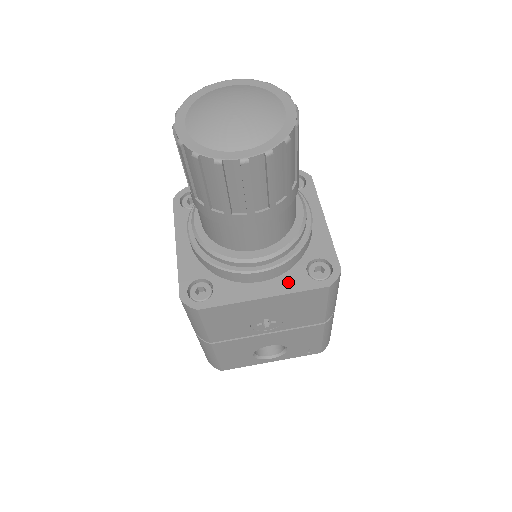
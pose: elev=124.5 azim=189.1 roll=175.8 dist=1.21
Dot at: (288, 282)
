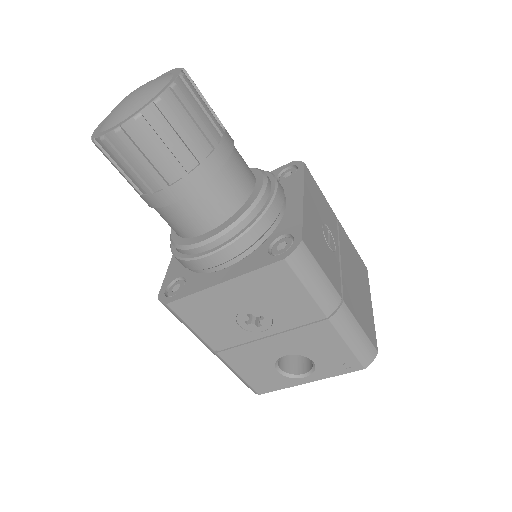
Dot at: (247, 263)
